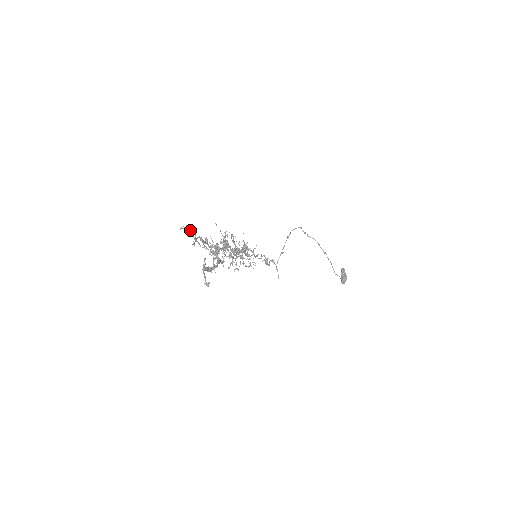
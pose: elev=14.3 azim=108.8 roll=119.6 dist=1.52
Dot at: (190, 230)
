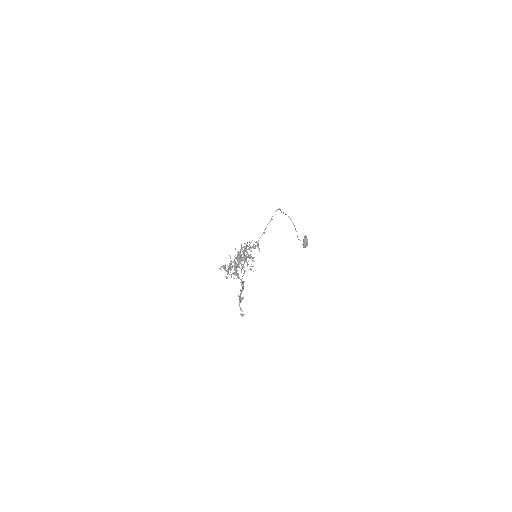
Dot at: (224, 266)
